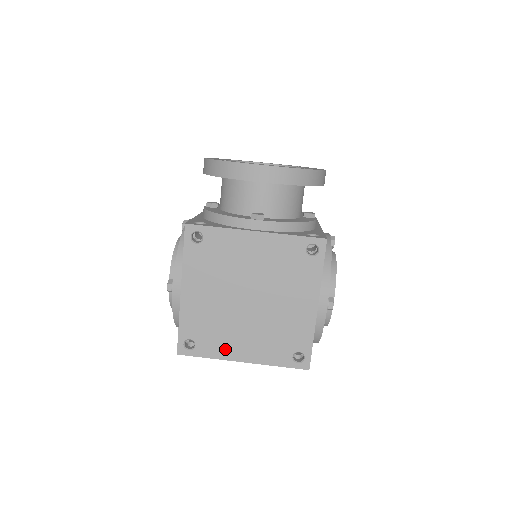
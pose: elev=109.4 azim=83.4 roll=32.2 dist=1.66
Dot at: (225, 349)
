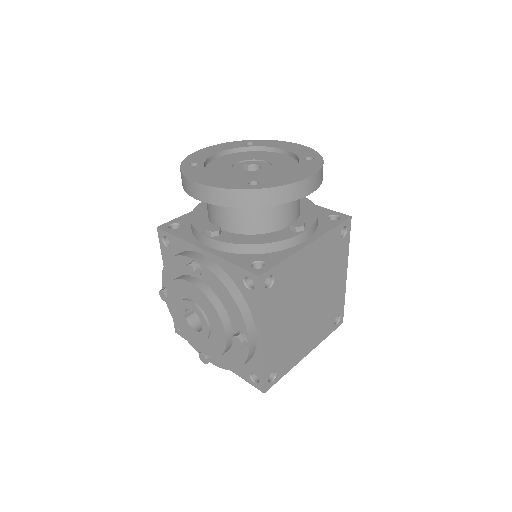
Dot at: (296, 357)
